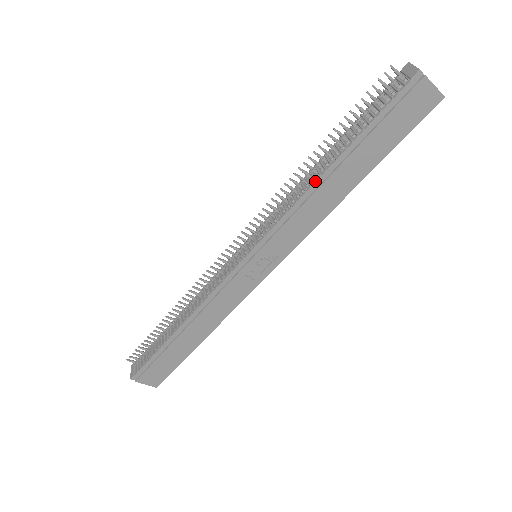
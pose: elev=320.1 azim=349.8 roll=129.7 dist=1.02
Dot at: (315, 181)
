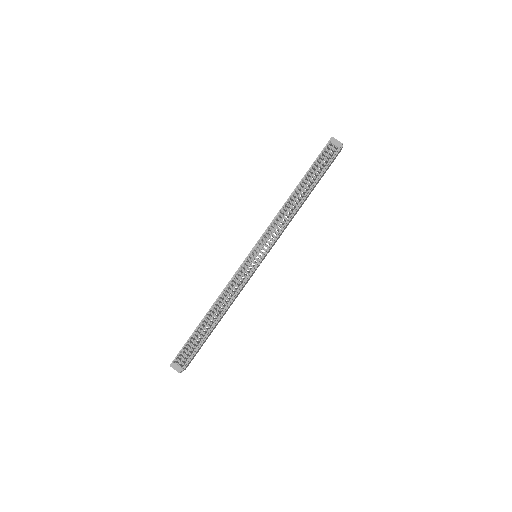
Dot at: (298, 207)
